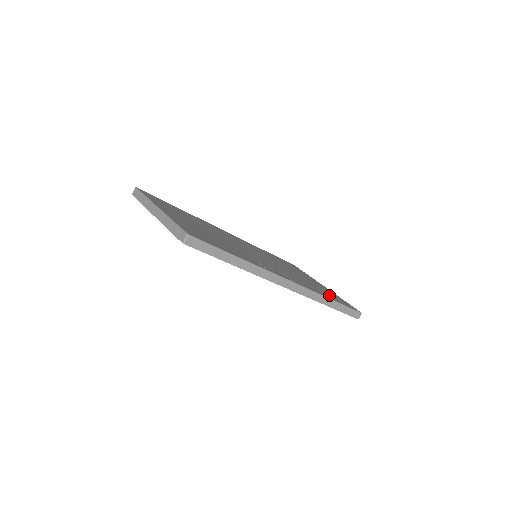
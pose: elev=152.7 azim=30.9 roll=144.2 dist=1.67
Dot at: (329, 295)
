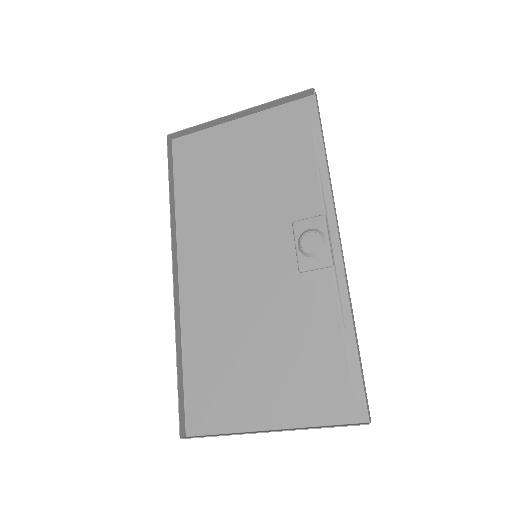
Dot at: (326, 365)
